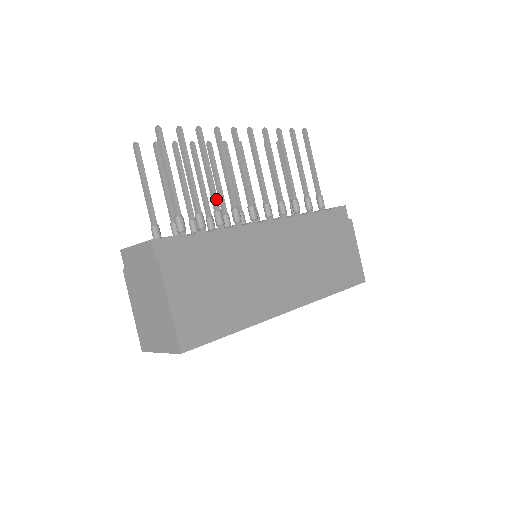
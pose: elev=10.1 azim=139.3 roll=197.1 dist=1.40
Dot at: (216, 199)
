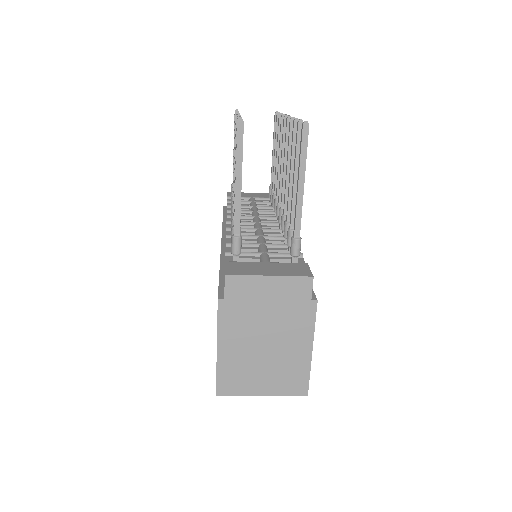
Dot at: occluded
